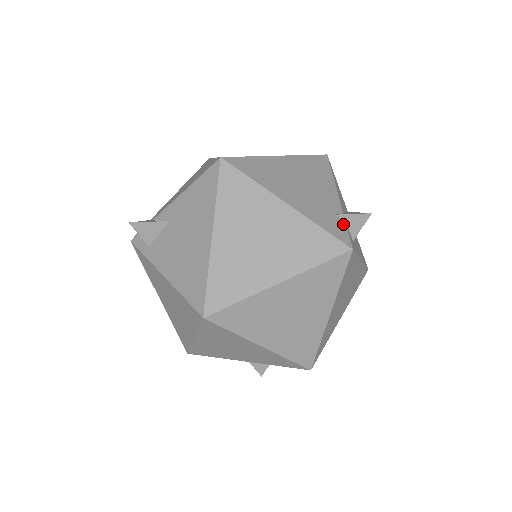
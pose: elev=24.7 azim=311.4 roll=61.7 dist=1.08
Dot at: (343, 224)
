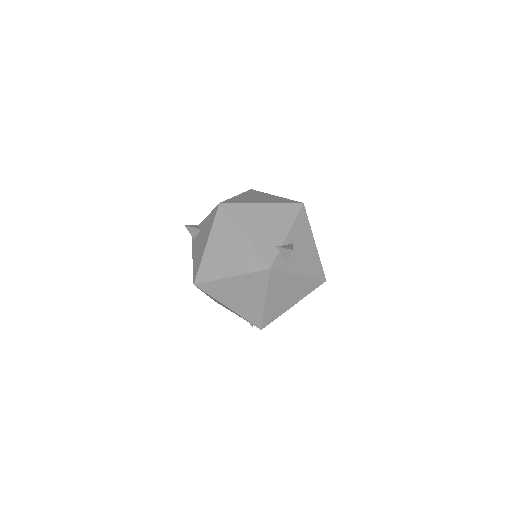
Dot at: (276, 252)
